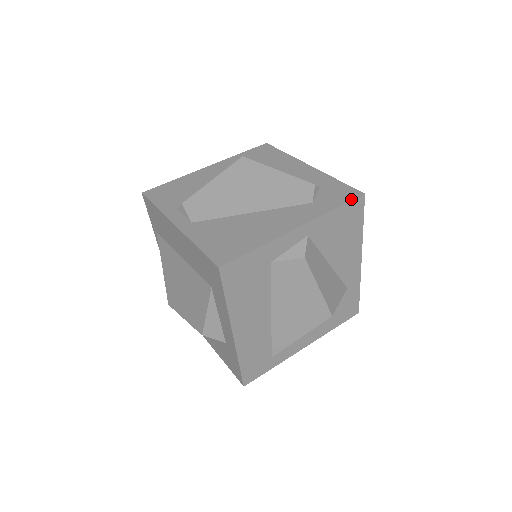
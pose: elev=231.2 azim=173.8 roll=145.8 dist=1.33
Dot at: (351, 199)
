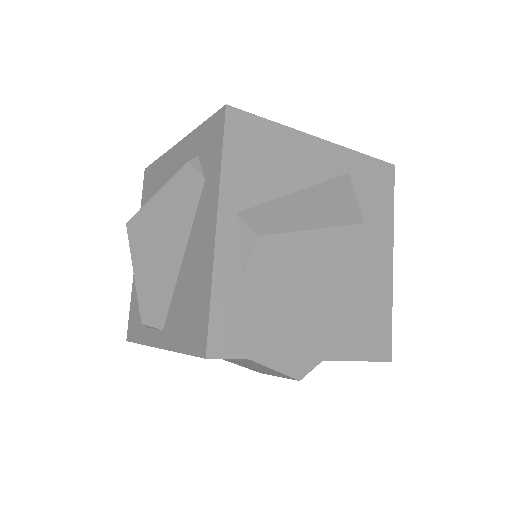
Dot at: (222, 129)
